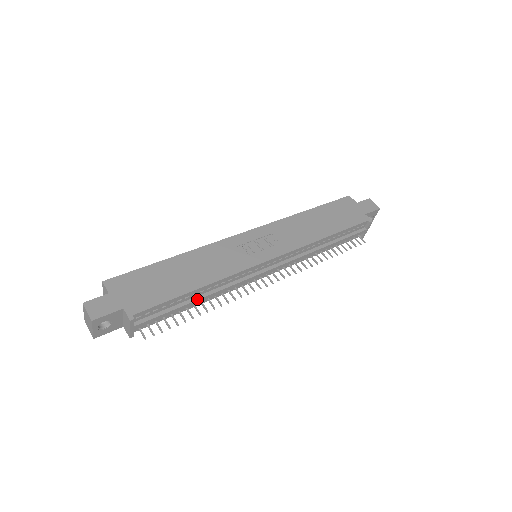
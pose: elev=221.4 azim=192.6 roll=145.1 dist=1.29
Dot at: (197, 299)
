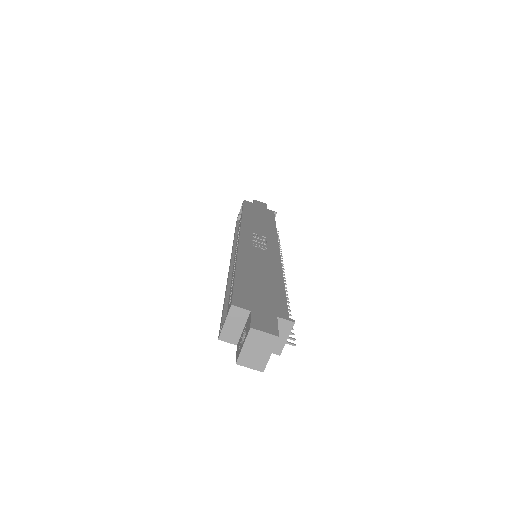
Dot at: occluded
